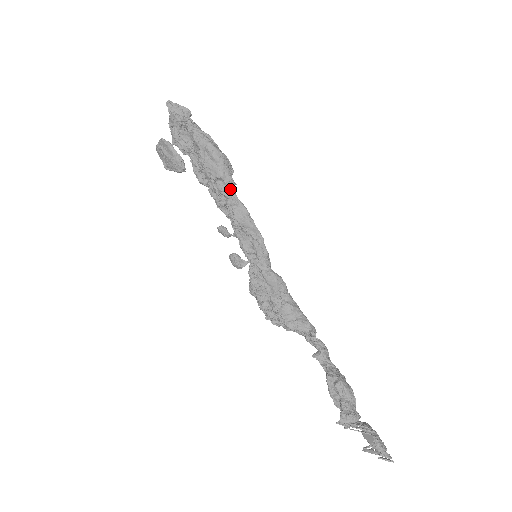
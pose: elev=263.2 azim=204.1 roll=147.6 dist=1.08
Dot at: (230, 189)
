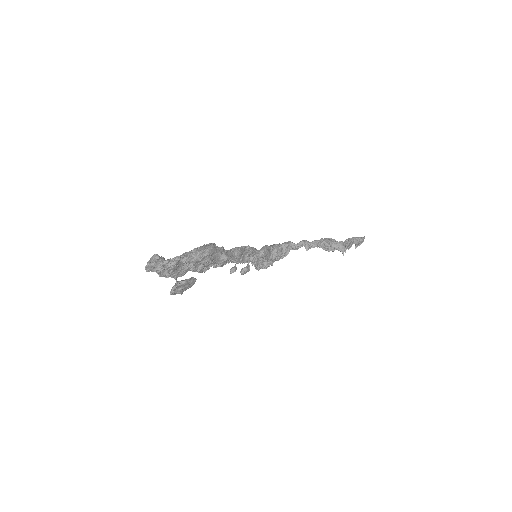
Dot at: (226, 252)
